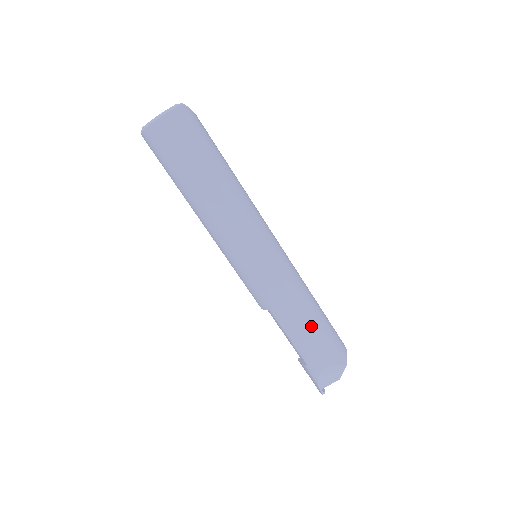
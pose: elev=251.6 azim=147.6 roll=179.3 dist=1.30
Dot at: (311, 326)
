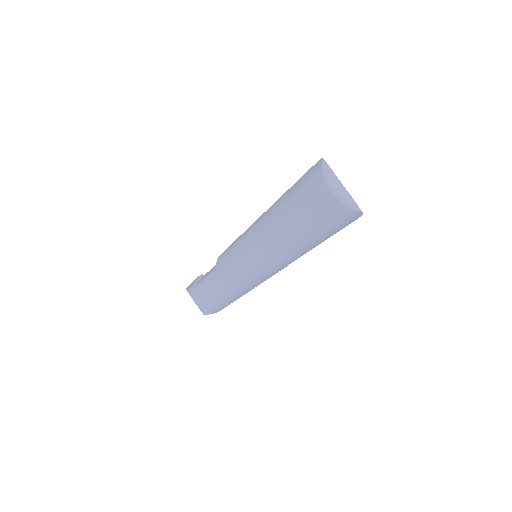
Dot at: (216, 299)
